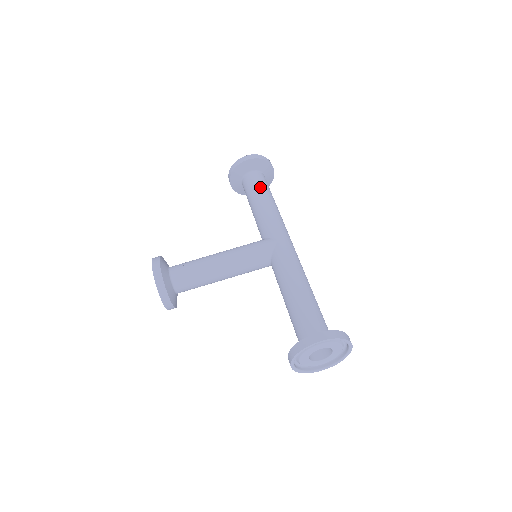
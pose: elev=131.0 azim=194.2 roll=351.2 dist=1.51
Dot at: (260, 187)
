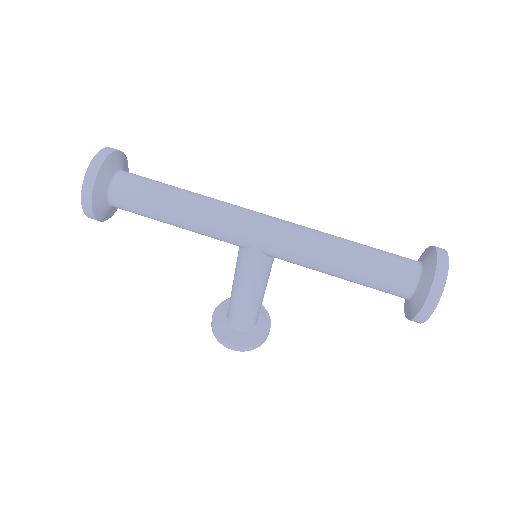
Dot at: (147, 210)
